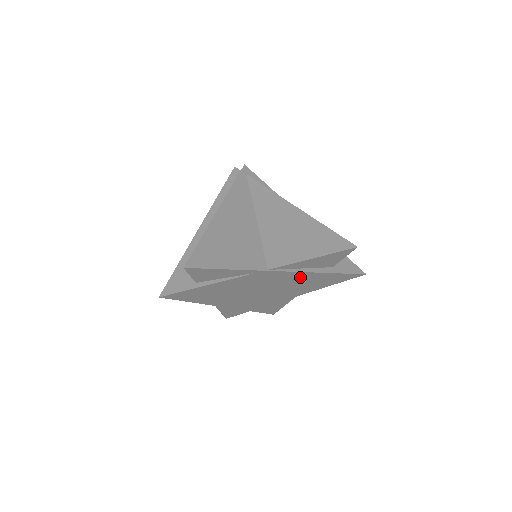
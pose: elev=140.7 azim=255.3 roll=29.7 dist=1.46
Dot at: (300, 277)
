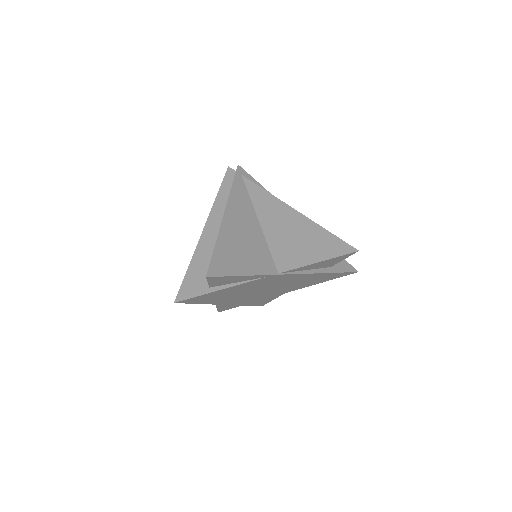
Dot at: (303, 277)
